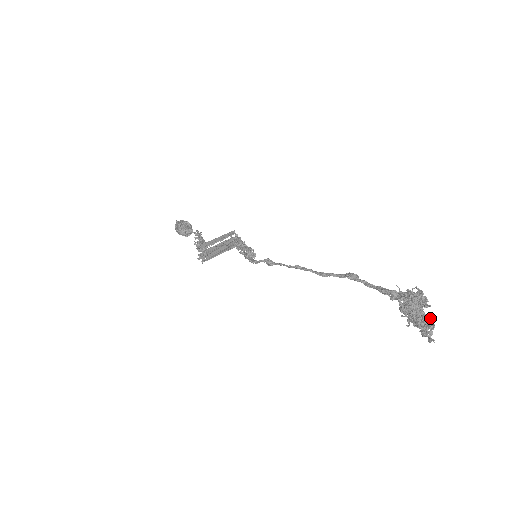
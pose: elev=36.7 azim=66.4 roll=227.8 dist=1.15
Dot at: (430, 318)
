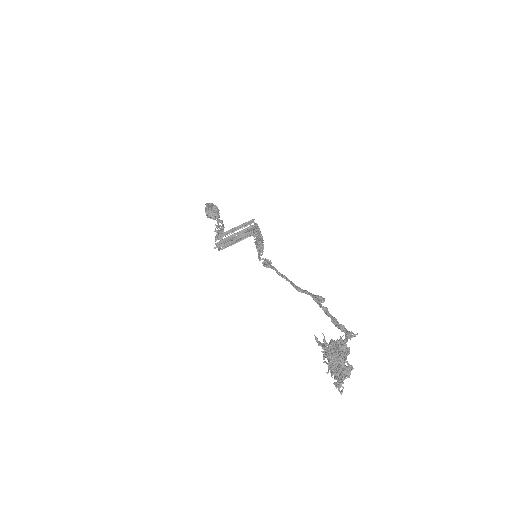
Dot at: (342, 372)
